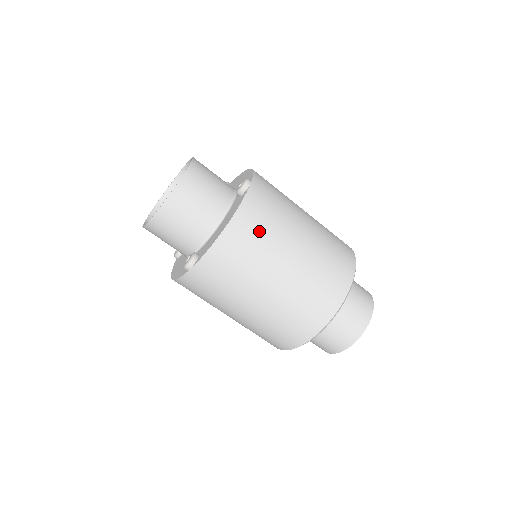
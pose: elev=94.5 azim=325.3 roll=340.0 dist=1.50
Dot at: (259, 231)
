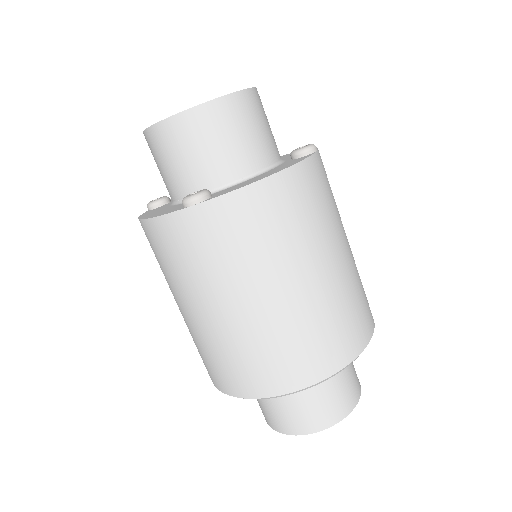
Dot at: (308, 207)
